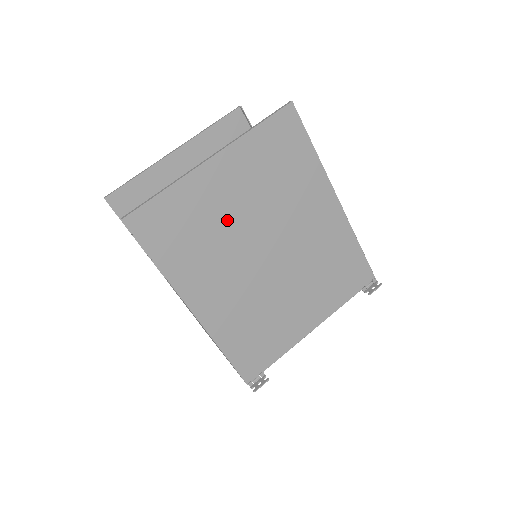
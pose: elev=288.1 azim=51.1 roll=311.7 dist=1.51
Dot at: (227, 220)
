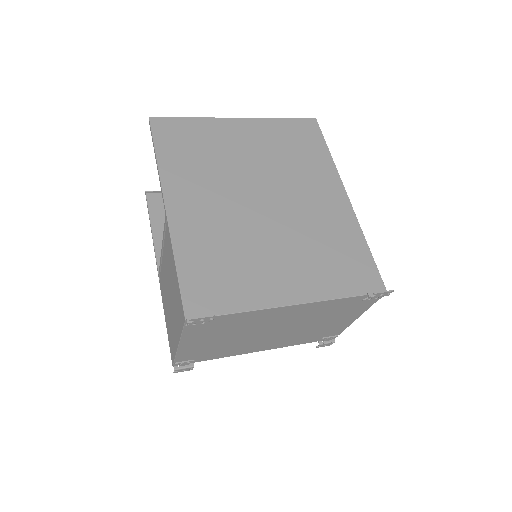
Dot at: (233, 158)
